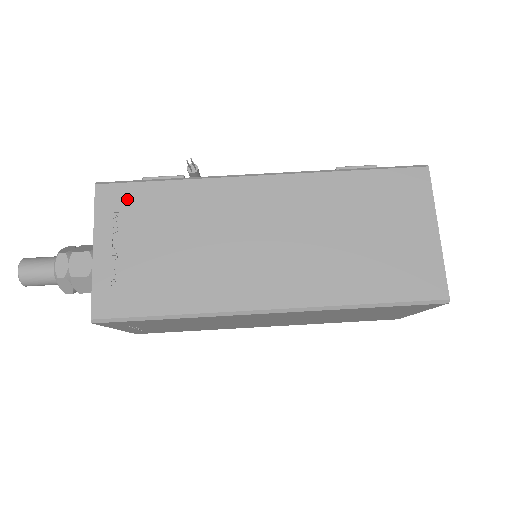
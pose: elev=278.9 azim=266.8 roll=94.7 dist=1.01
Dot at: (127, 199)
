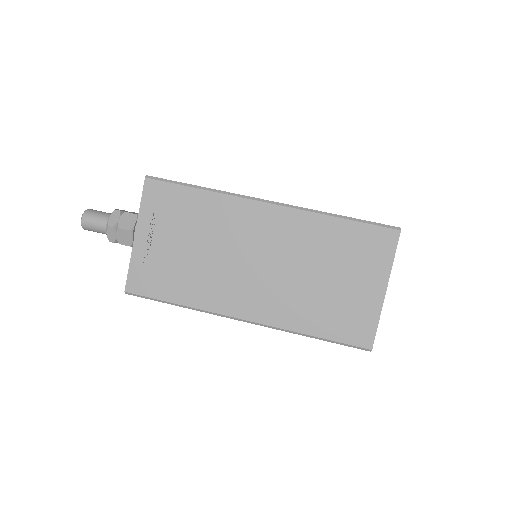
Dot at: occluded
